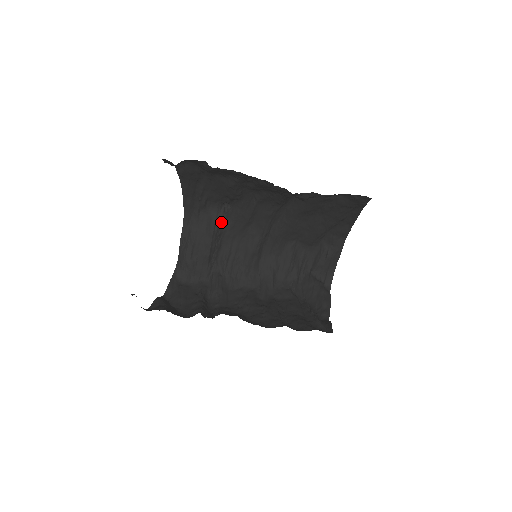
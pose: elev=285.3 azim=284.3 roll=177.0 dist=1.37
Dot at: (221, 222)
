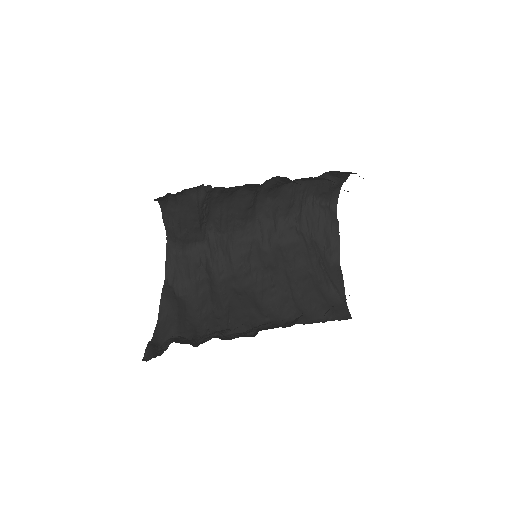
Dot at: (204, 199)
